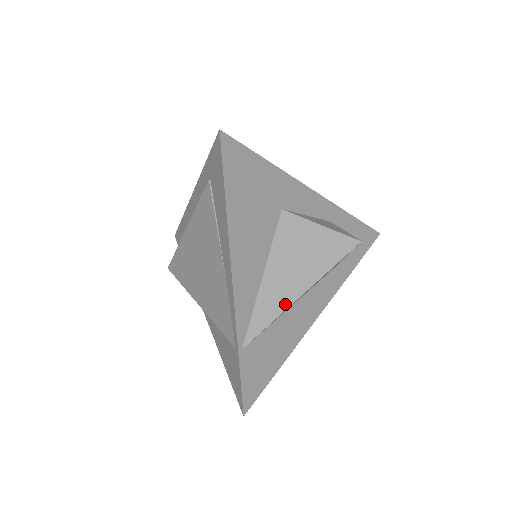
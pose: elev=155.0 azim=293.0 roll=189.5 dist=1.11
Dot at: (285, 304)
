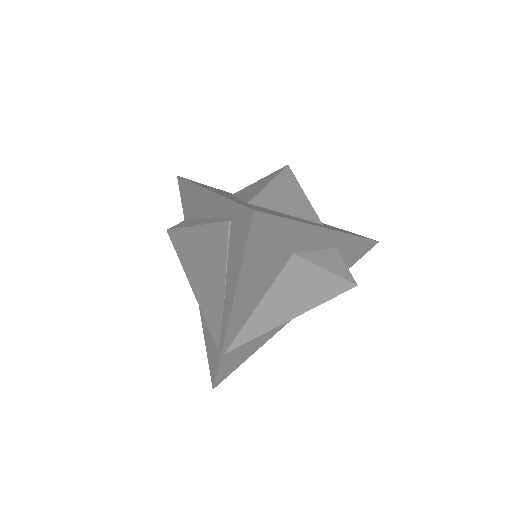
Dot at: (271, 326)
